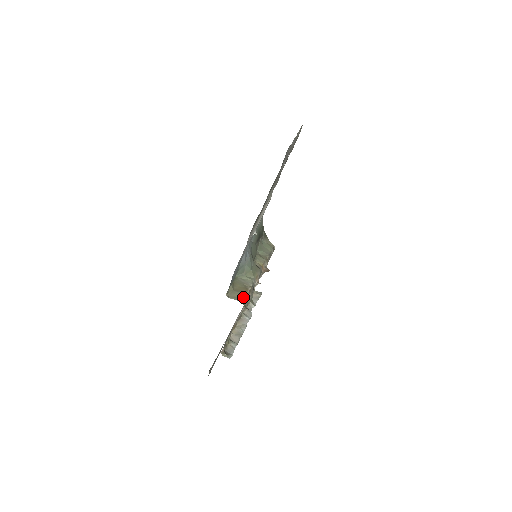
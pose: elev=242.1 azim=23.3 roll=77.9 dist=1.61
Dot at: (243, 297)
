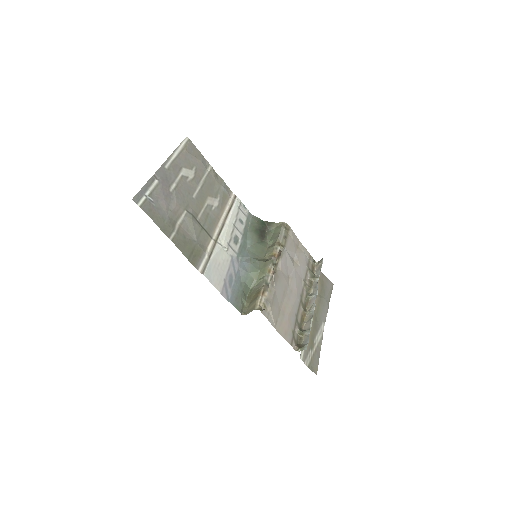
Dot at: (256, 303)
